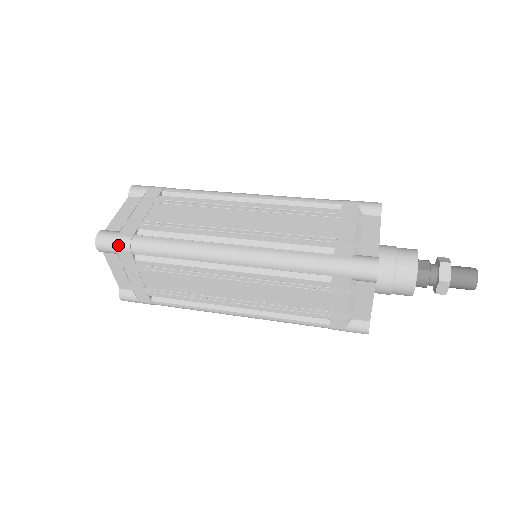
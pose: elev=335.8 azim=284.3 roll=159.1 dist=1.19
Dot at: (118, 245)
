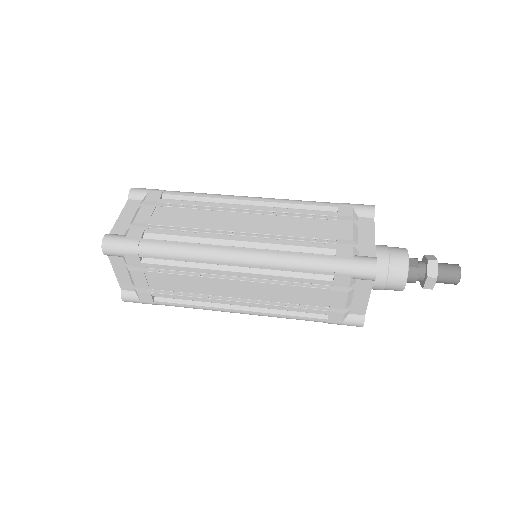
Dot at: (125, 249)
